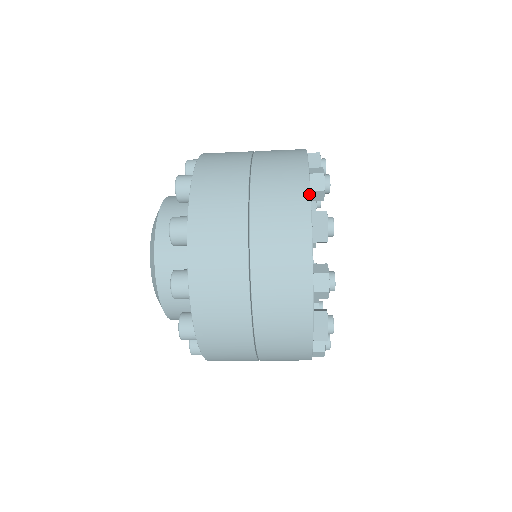
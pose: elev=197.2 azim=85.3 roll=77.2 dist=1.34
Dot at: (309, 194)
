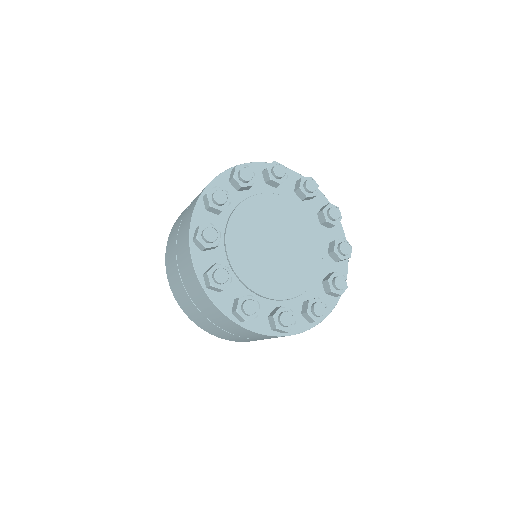
Dot at: (219, 310)
